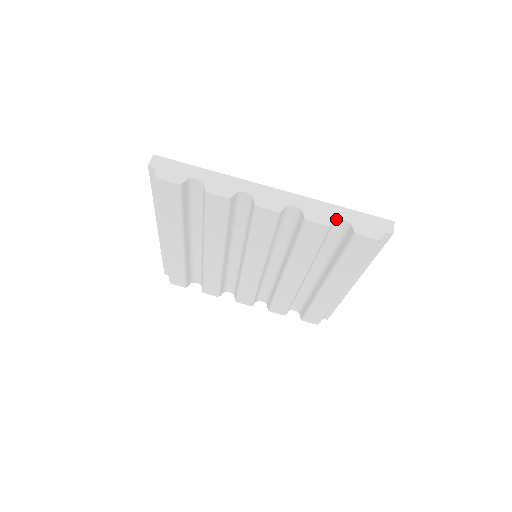
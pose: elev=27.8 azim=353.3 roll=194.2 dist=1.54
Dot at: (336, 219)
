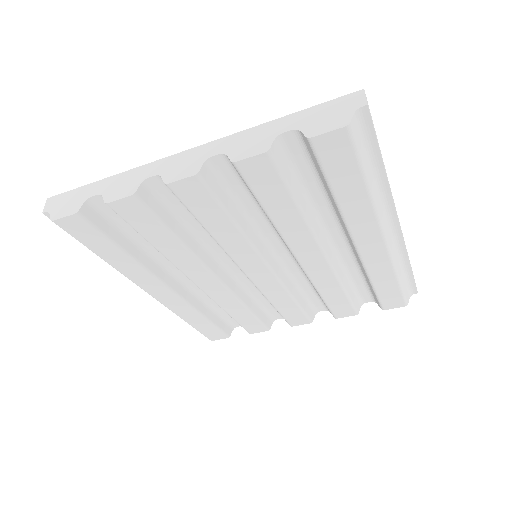
Dot at: (275, 137)
